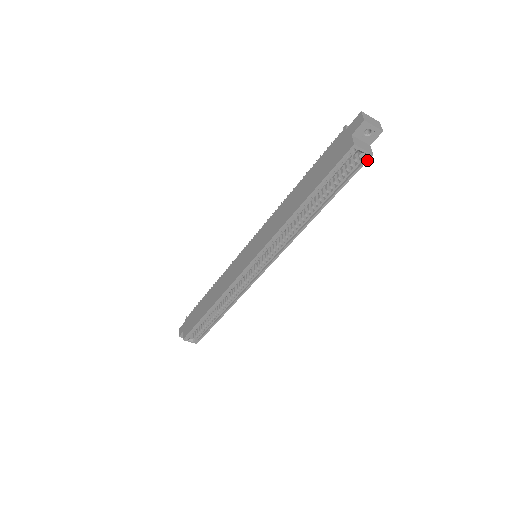
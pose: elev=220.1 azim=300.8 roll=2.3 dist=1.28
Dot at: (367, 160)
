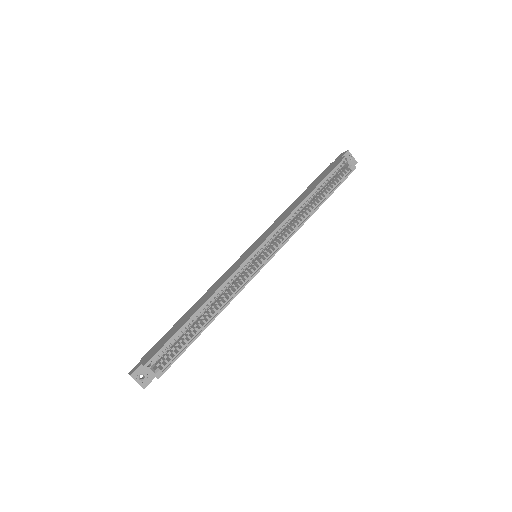
Dot at: occluded
